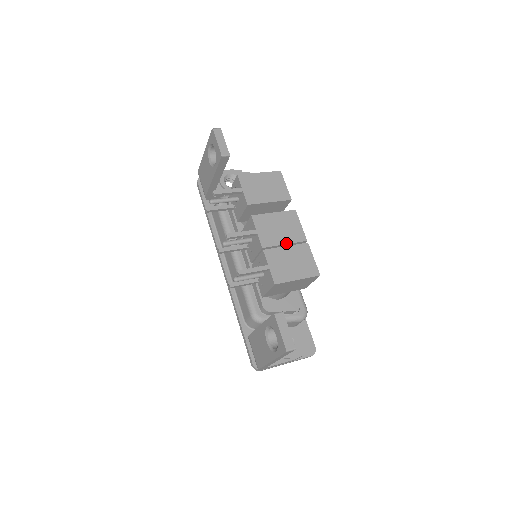
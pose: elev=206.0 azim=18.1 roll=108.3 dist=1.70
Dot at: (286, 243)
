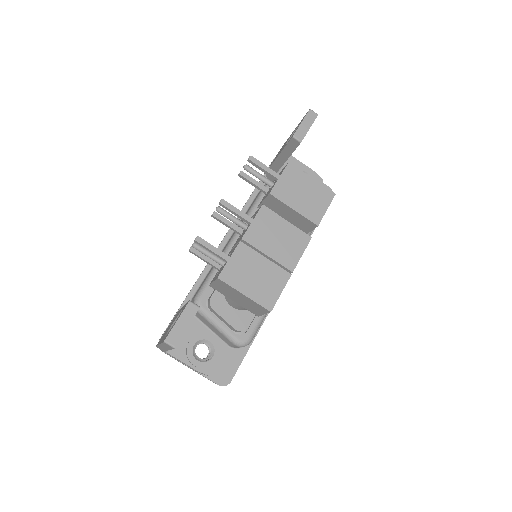
Dot at: (269, 255)
